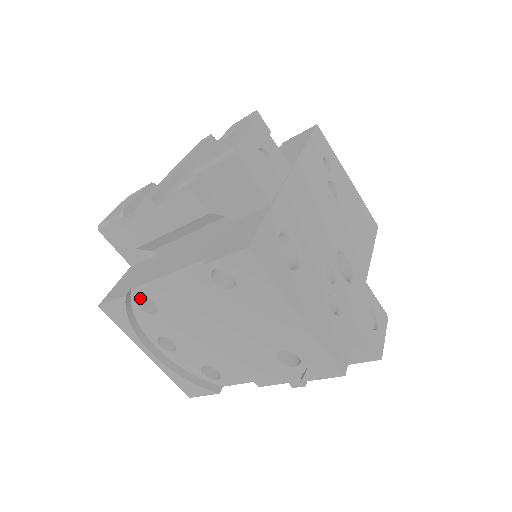
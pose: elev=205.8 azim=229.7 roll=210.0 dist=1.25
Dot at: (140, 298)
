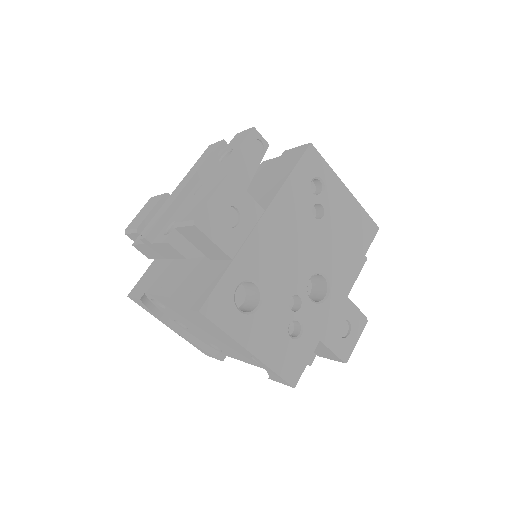
Dot at: occluded
